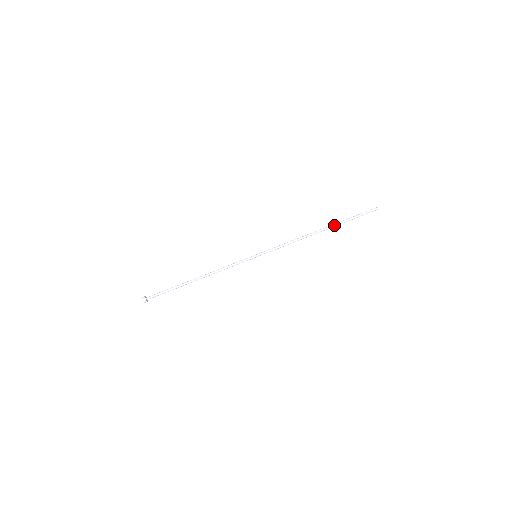
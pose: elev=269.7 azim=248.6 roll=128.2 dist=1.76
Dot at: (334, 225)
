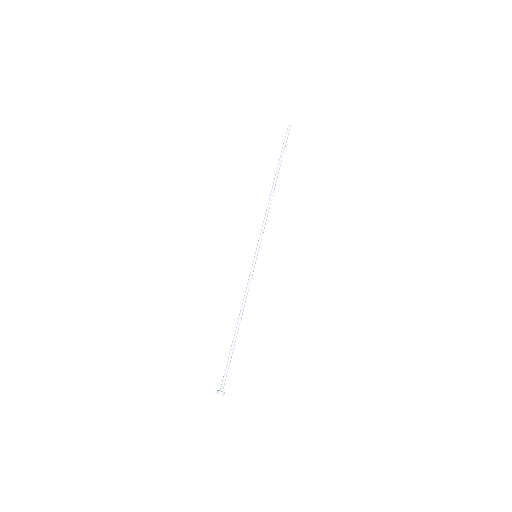
Dot at: (278, 170)
